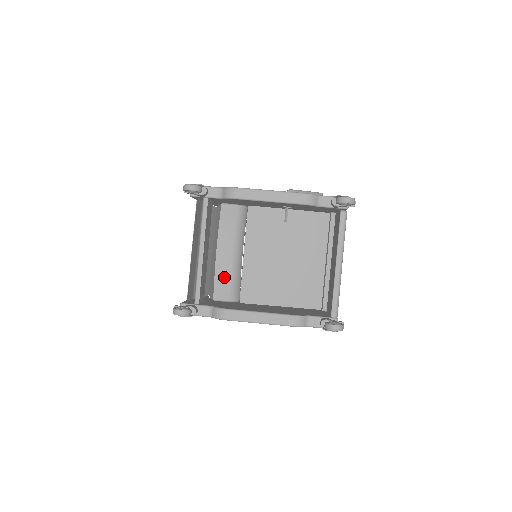
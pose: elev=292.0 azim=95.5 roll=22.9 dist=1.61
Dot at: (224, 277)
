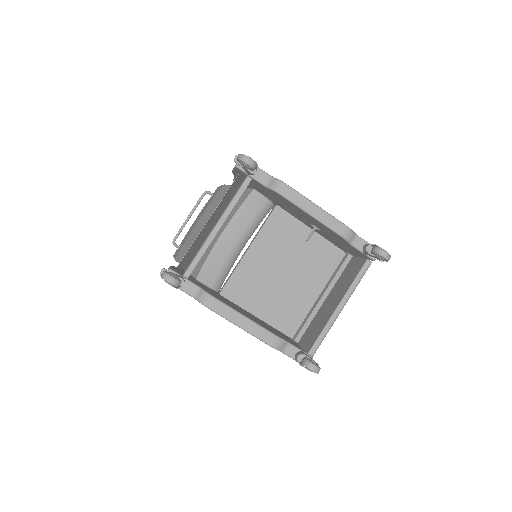
Dot at: (217, 261)
